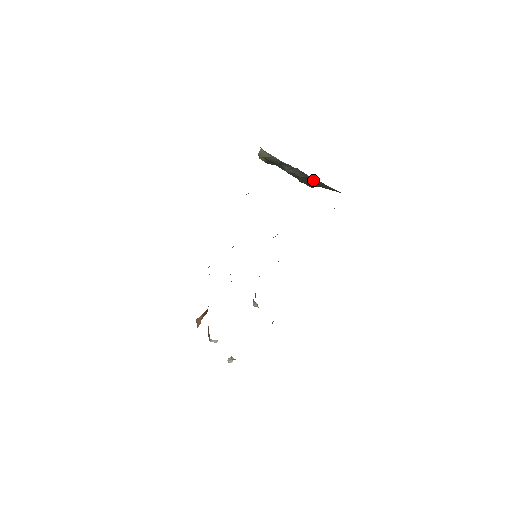
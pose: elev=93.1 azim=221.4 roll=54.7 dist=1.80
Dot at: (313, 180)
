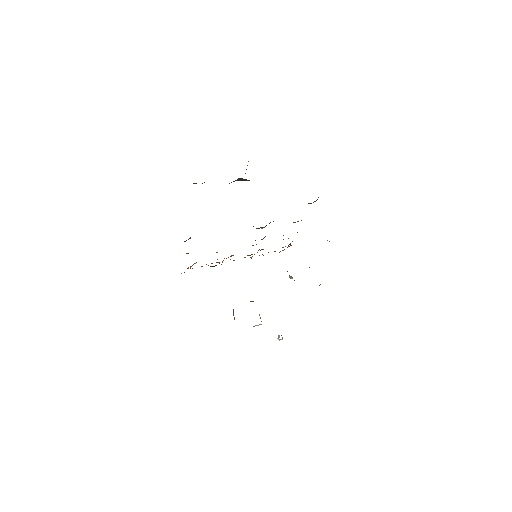
Dot at: occluded
